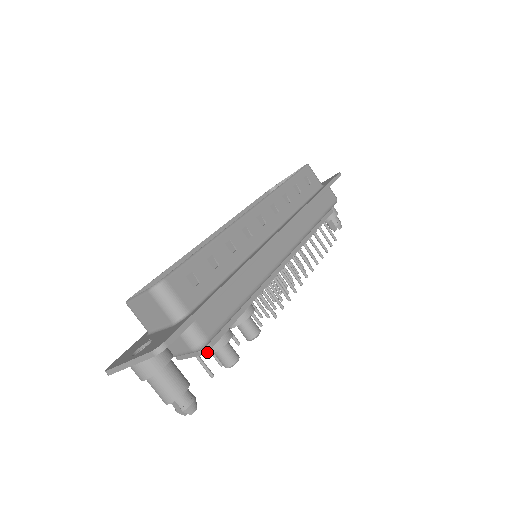
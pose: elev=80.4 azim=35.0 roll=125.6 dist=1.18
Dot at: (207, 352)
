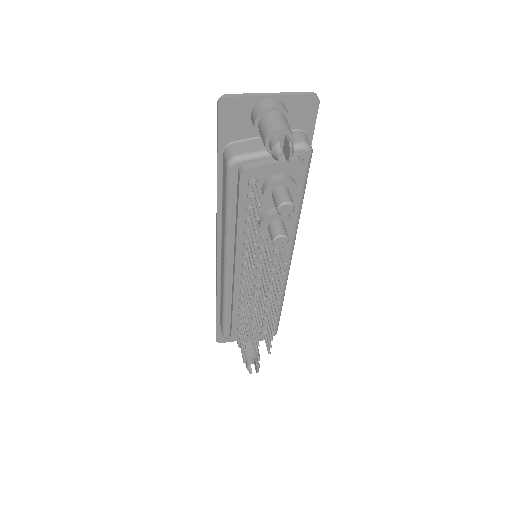
Dot at: (283, 177)
